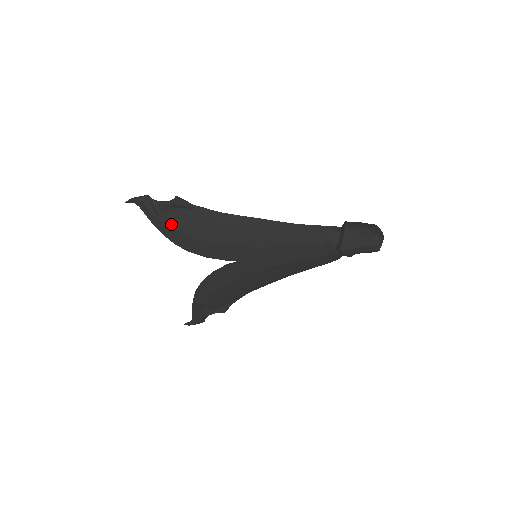
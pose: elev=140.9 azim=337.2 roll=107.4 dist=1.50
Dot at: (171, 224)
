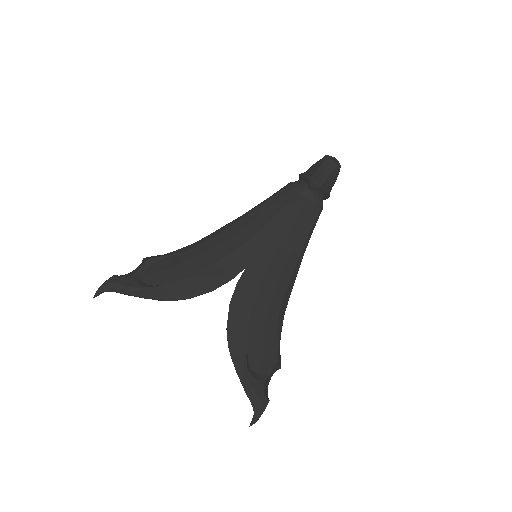
Dot at: (154, 283)
